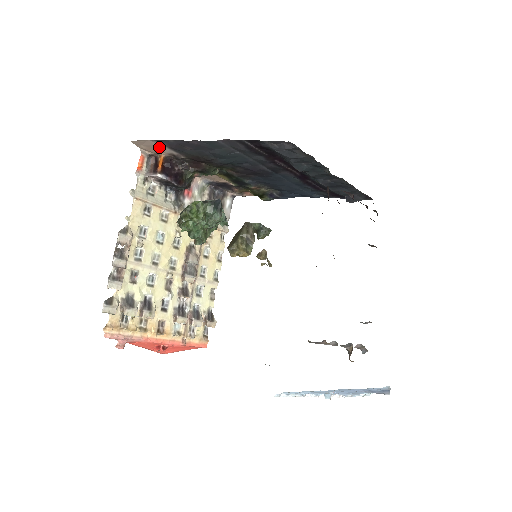
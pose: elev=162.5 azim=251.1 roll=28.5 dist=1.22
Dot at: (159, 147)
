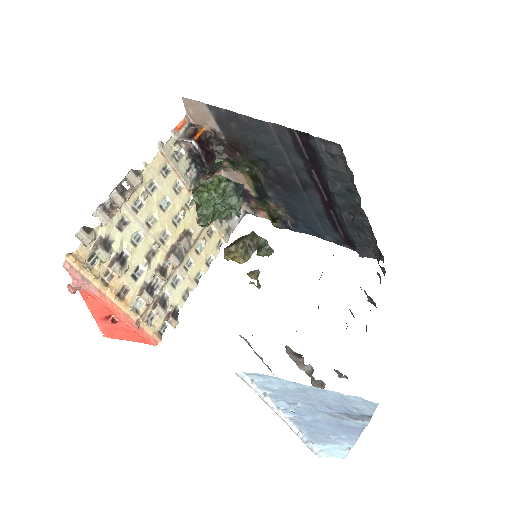
Dot at: (206, 116)
